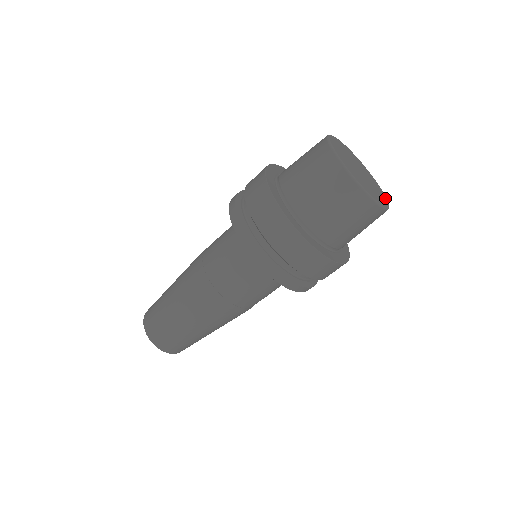
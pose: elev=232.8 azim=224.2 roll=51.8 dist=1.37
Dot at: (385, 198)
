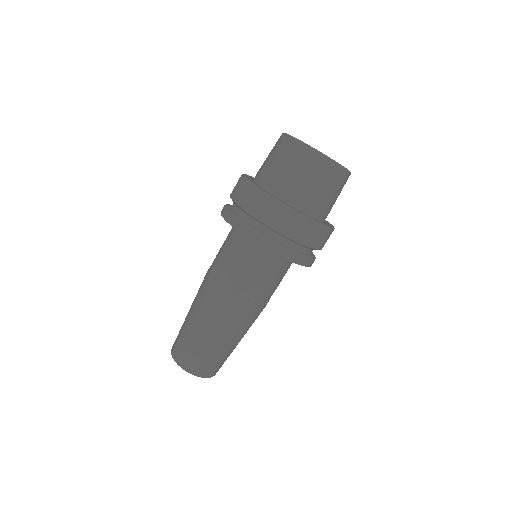
Dot at: occluded
